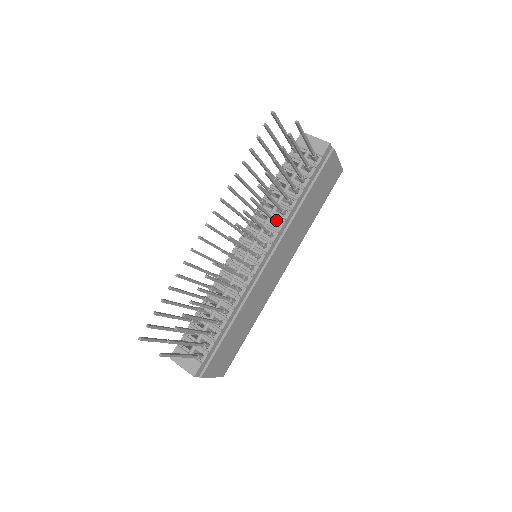
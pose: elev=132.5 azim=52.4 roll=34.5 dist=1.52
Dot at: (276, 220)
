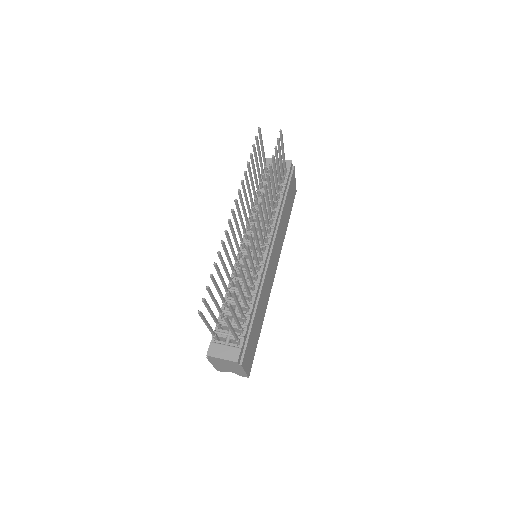
Dot at: occluded
